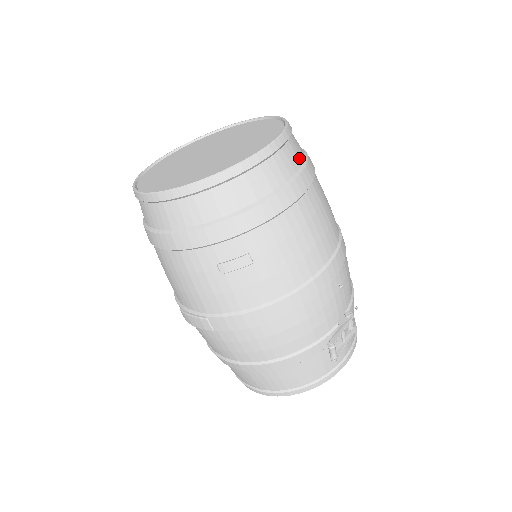
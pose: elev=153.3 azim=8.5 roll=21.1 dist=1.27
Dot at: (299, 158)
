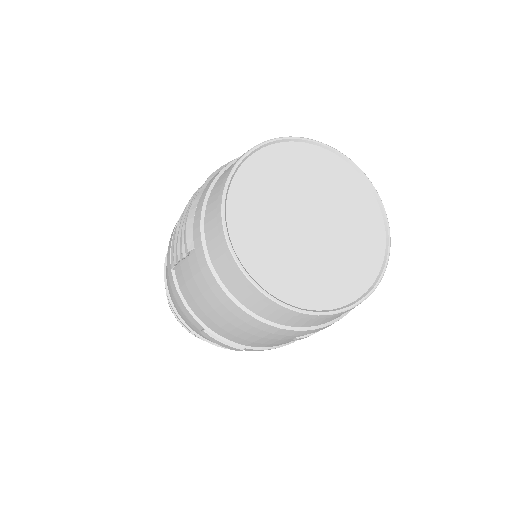
Dot at: occluded
